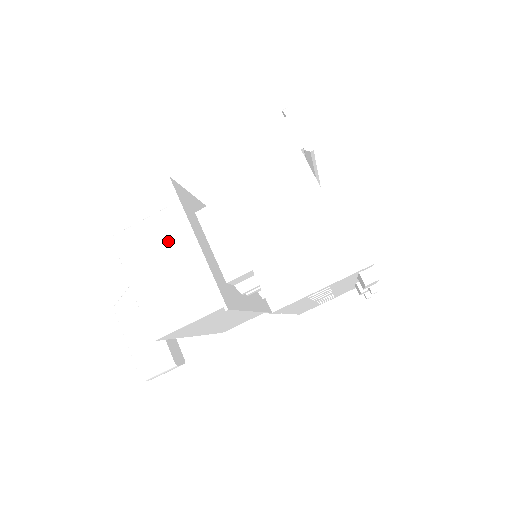
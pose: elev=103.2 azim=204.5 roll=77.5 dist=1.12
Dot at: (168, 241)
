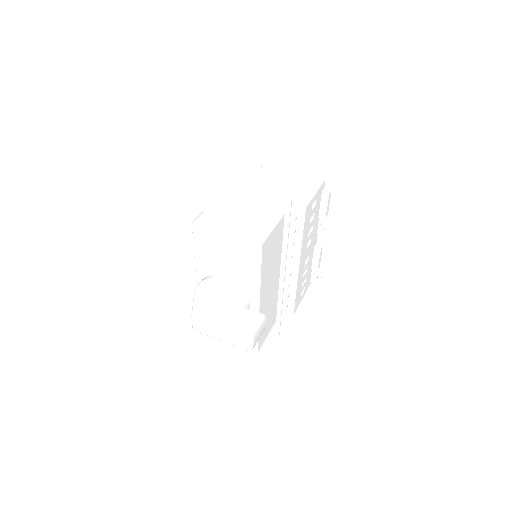
Dot at: (227, 210)
